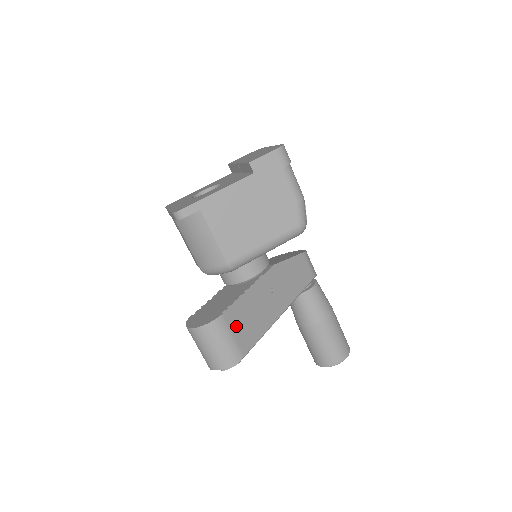
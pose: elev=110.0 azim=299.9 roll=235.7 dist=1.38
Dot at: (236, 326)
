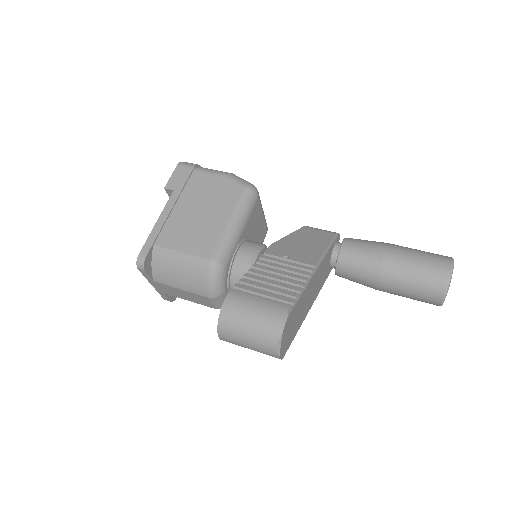
Dot at: (257, 291)
